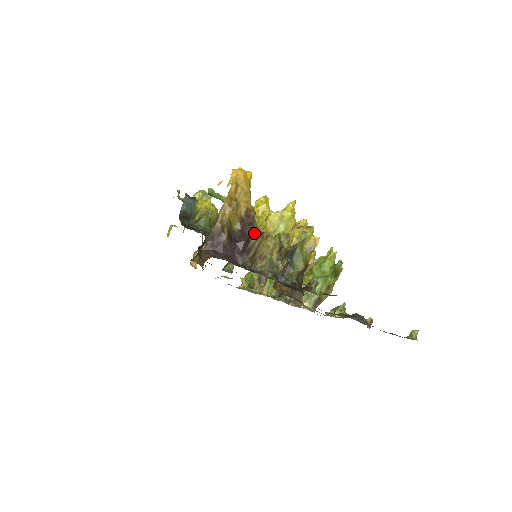
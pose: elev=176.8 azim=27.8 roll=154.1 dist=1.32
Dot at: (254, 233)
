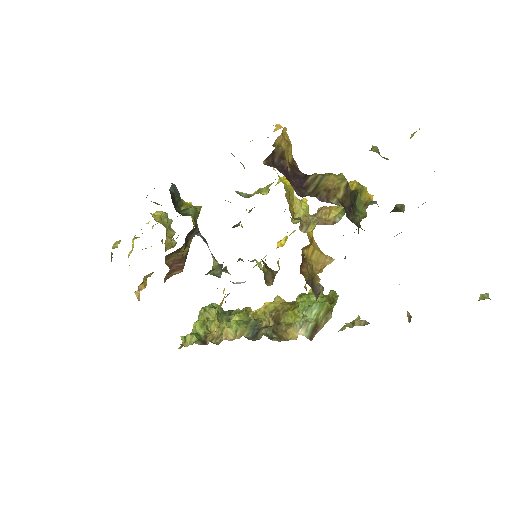
Dot at: (308, 175)
